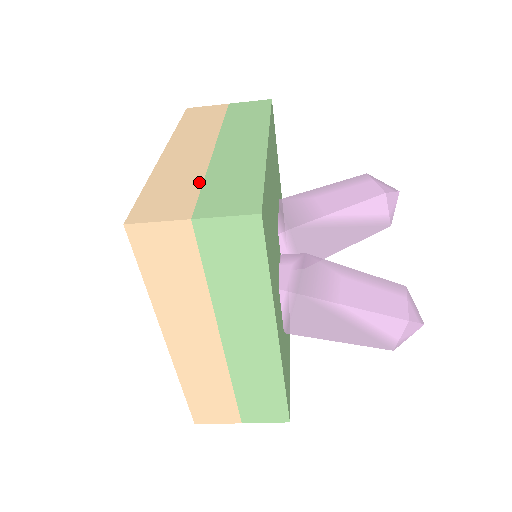
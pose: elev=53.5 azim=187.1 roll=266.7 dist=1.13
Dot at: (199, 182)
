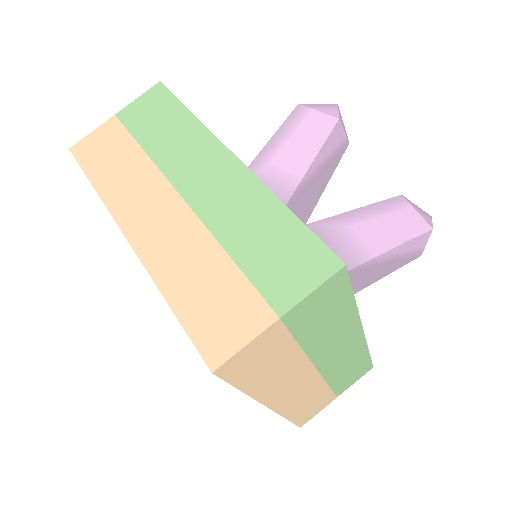
Dot at: (225, 259)
